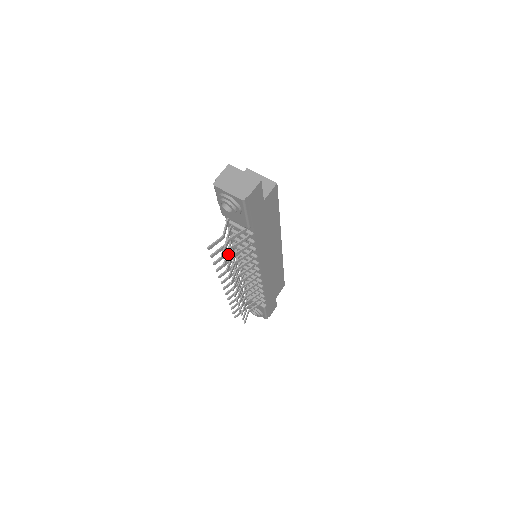
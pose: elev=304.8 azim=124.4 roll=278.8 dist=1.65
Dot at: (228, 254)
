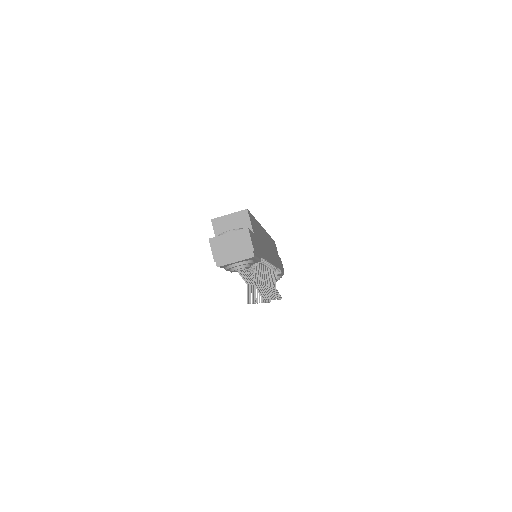
Dot at: (260, 290)
